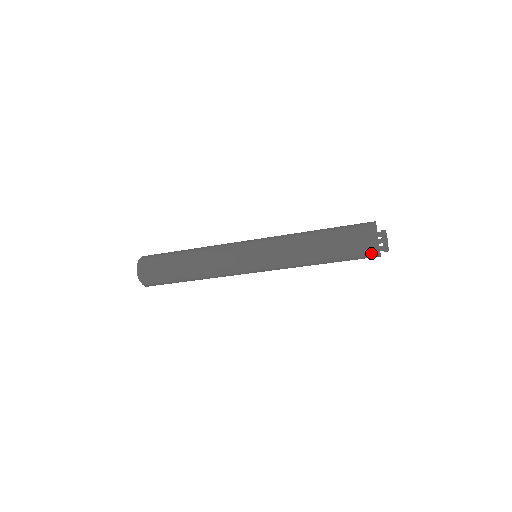
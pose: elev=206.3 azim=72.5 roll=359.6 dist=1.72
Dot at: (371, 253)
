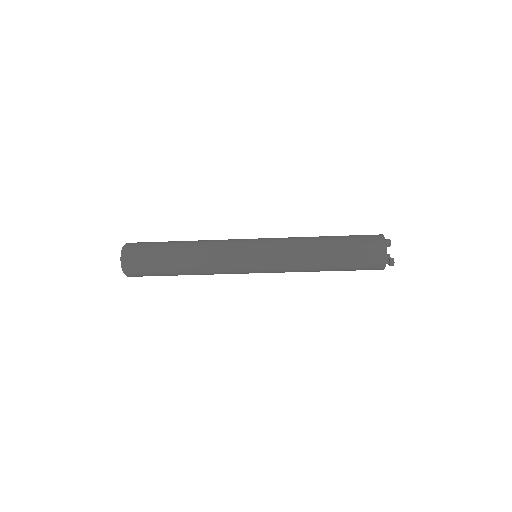
Dot at: occluded
